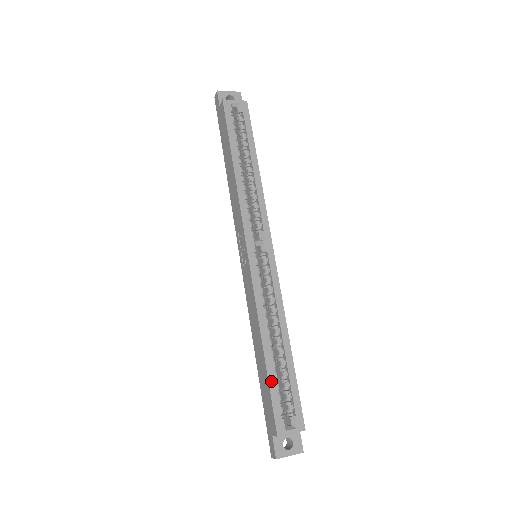
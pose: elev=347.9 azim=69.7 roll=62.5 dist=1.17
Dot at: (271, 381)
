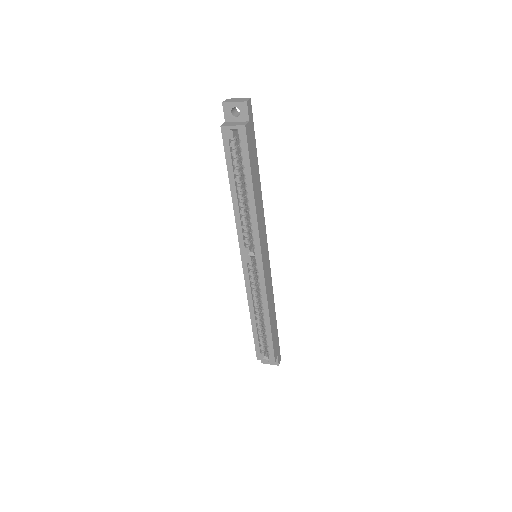
Dot at: (255, 335)
